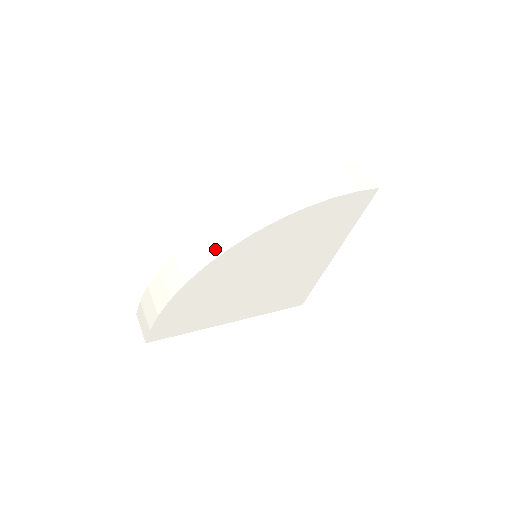
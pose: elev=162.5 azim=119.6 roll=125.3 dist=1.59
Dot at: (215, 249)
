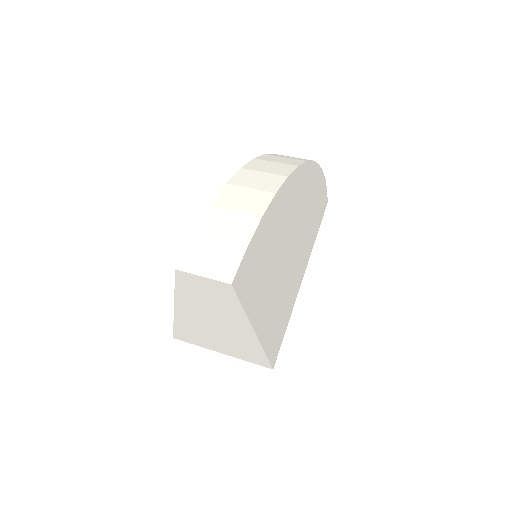
Dot at: (293, 161)
